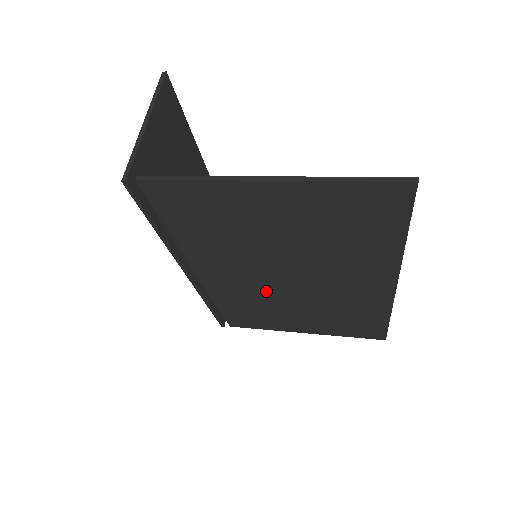
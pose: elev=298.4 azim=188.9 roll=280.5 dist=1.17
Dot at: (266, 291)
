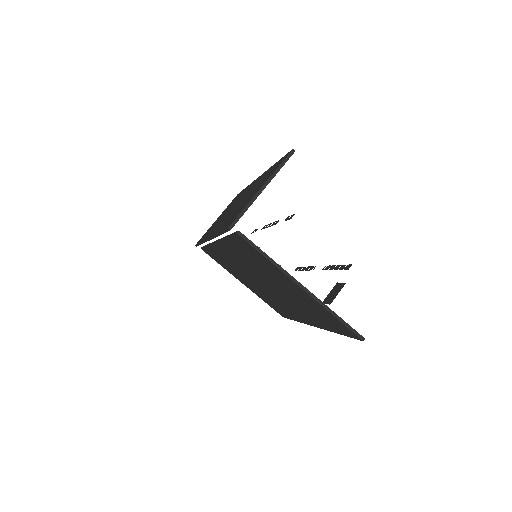
Dot at: (246, 273)
